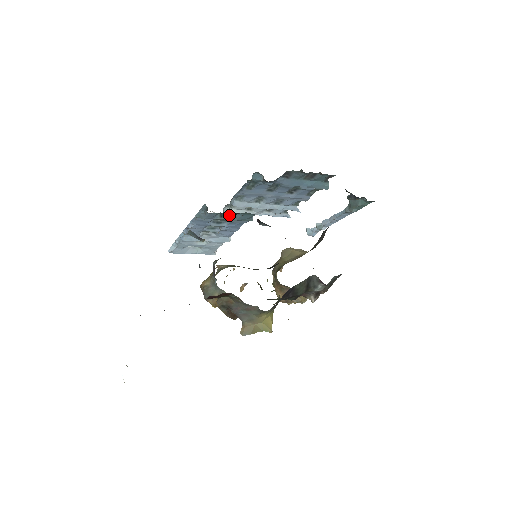
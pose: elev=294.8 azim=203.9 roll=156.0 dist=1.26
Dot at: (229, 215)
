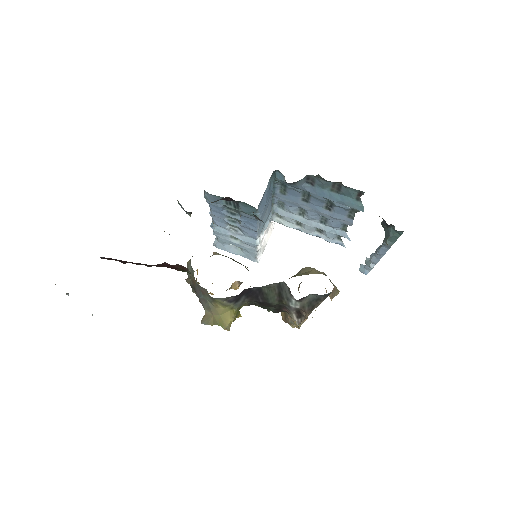
Dot at: (226, 200)
